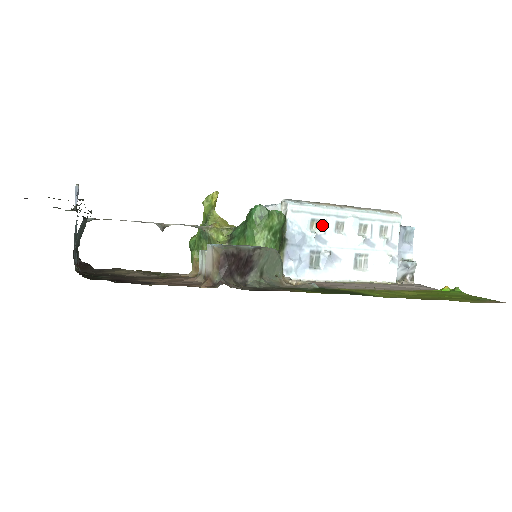
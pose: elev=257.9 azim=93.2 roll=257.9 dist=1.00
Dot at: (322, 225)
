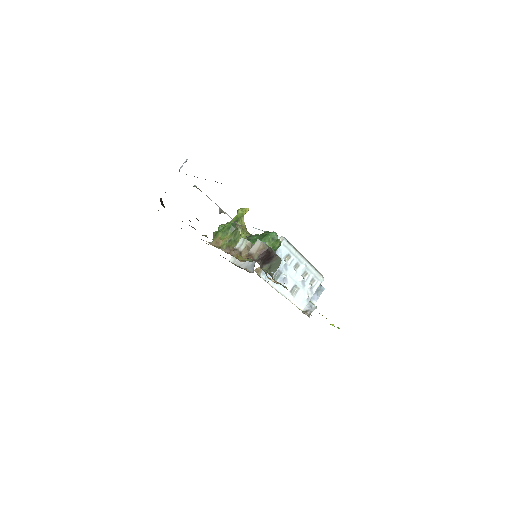
Dot at: (290, 260)
